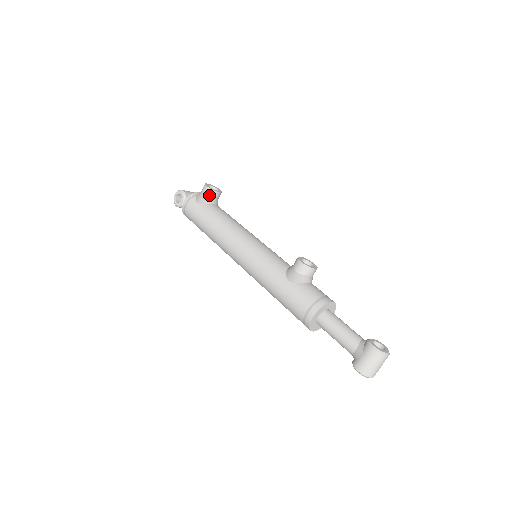
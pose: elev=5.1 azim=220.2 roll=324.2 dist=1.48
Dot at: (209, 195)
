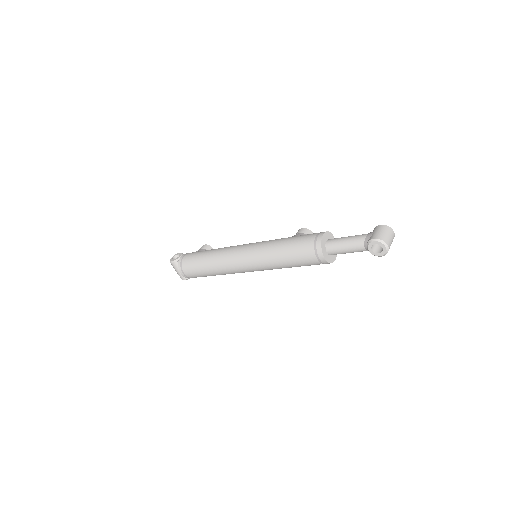
Dot at: (207, 249)
